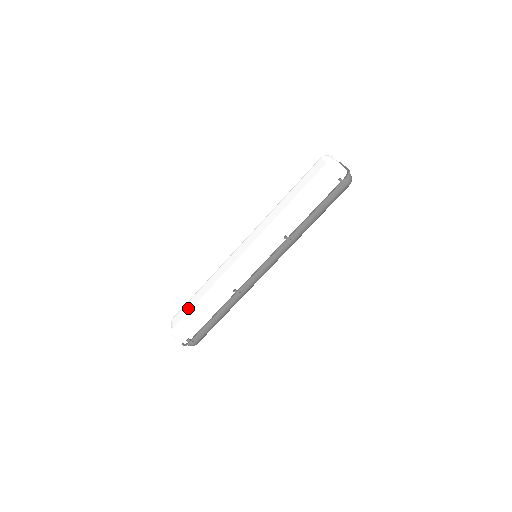
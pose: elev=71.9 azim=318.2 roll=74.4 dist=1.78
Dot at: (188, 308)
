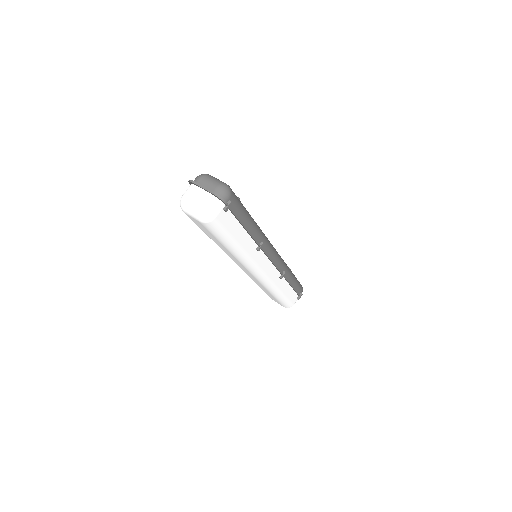
Dot at: occluded
